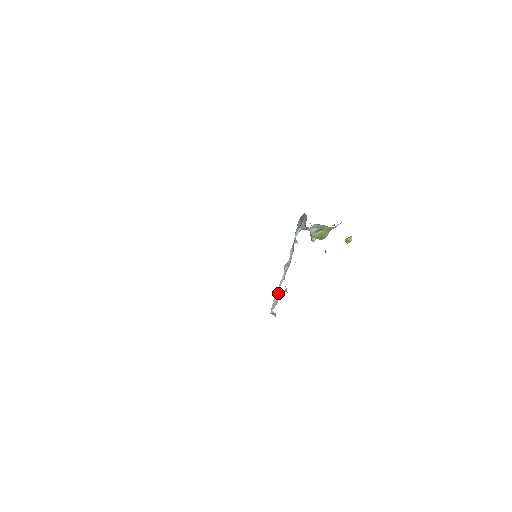
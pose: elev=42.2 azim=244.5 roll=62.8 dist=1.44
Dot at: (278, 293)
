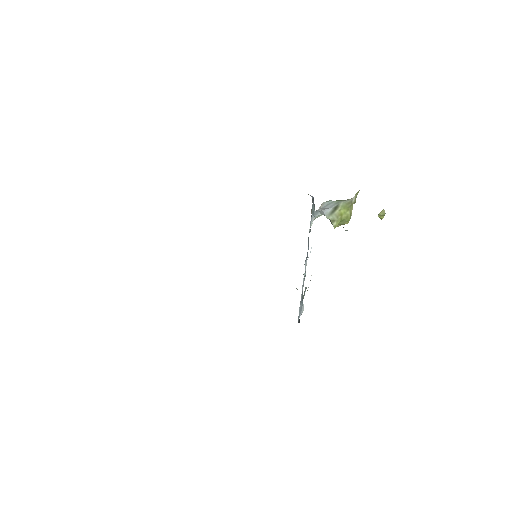
Dot at: (302, 296)
